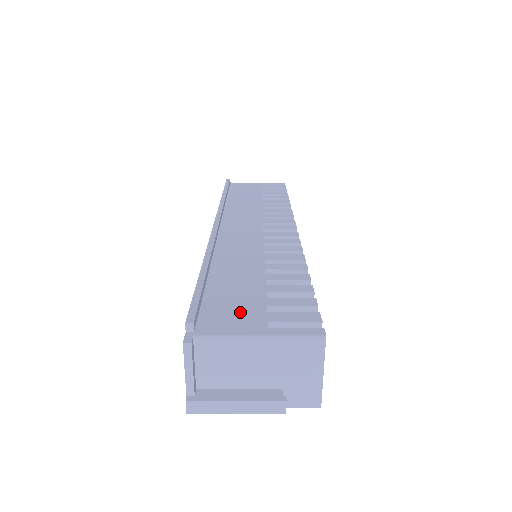
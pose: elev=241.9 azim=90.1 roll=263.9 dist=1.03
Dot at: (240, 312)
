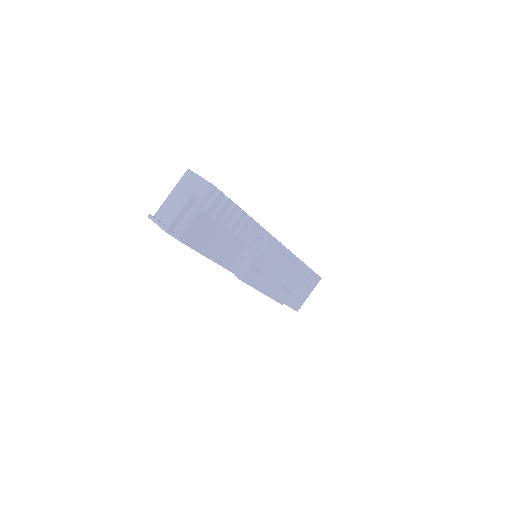
Dot at: occluded
